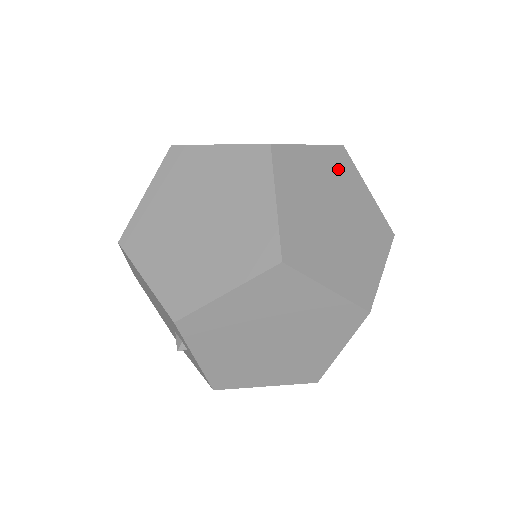
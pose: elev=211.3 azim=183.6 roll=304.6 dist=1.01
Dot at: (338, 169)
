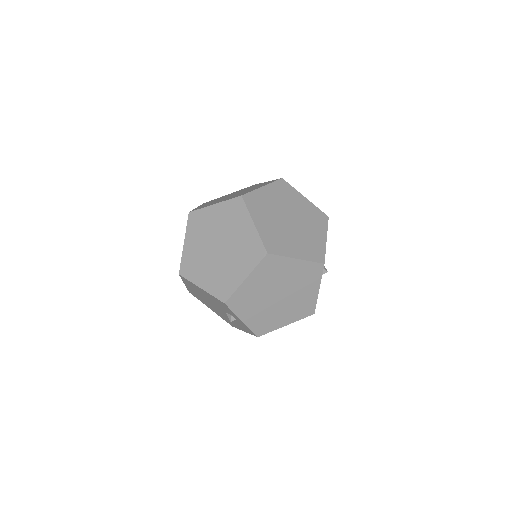
Dot at: (283, 193)
